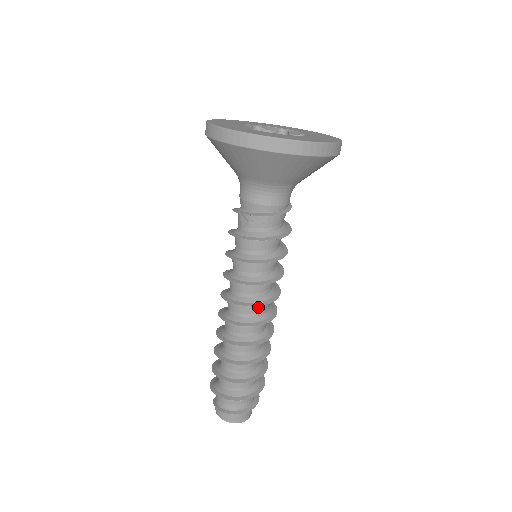
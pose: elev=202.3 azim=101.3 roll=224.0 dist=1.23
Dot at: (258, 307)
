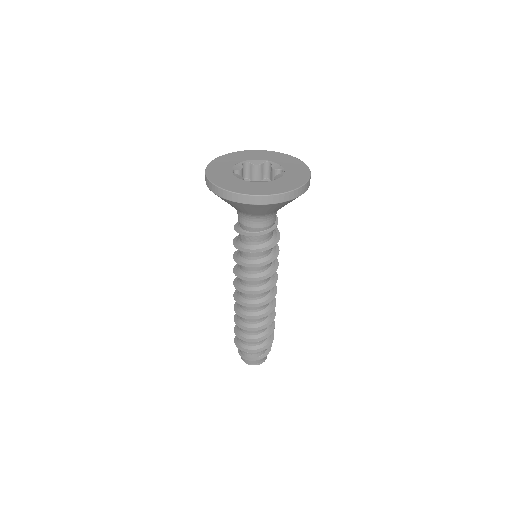
Dot at: occluded
